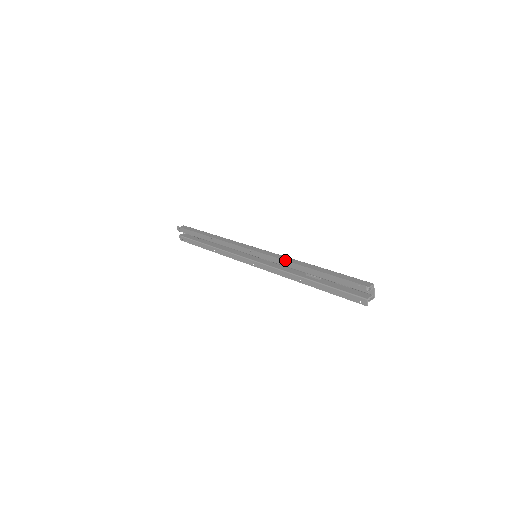
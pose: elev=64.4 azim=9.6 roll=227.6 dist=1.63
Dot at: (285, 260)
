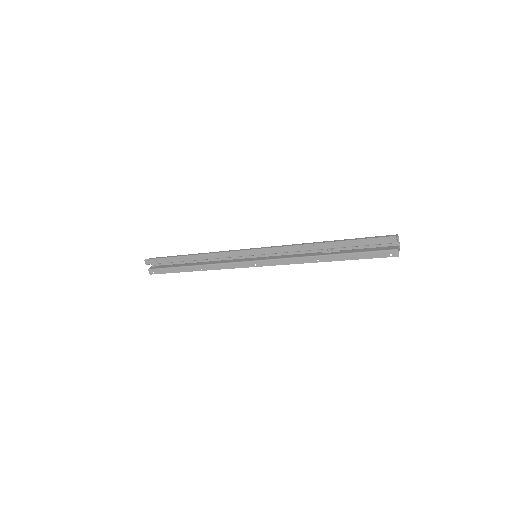
Dot at: (297, 245)
